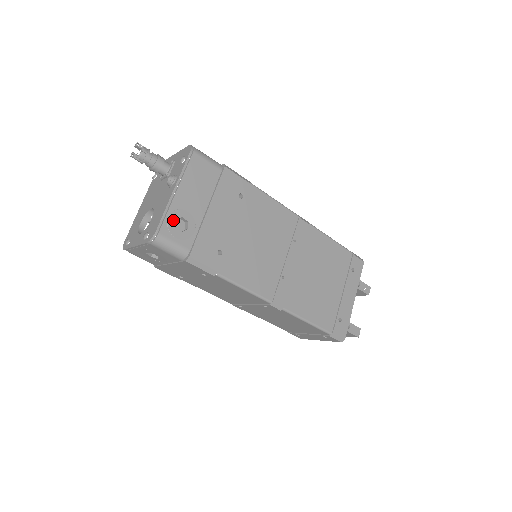
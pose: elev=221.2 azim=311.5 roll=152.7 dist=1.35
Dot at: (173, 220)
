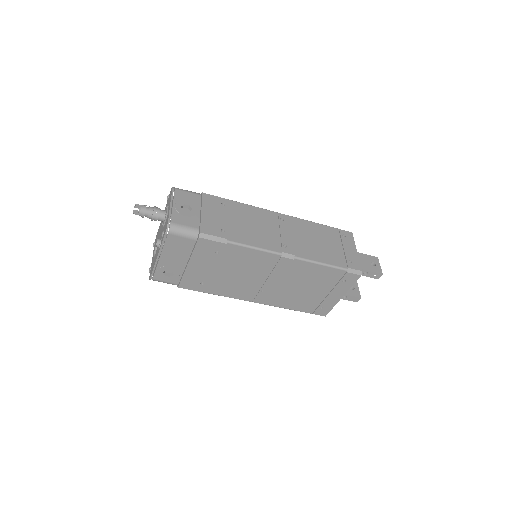
Dot at: (161, 272)
